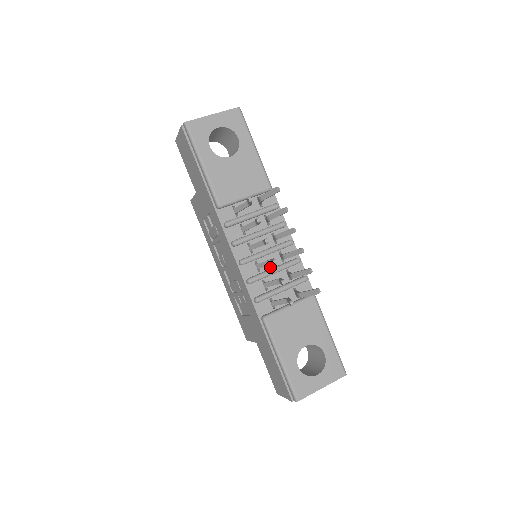
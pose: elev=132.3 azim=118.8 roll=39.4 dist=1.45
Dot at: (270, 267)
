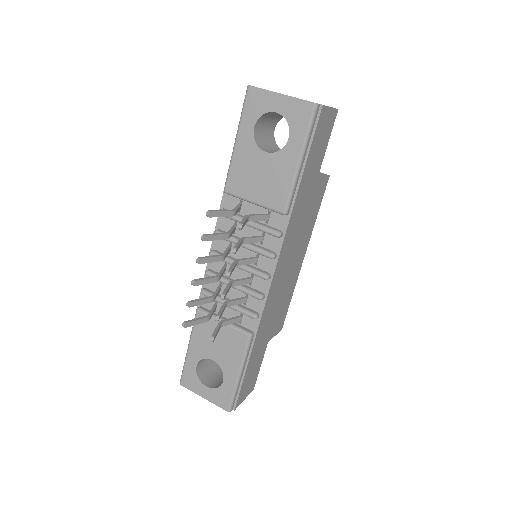
Dot at: (235, 278)
